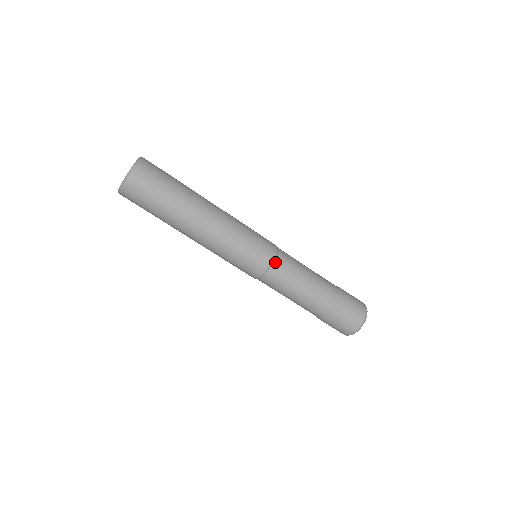
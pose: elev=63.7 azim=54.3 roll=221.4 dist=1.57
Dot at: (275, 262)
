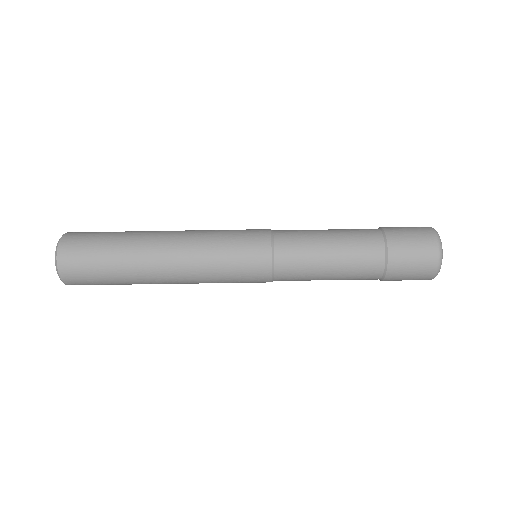
Dot at: (275, 234)
